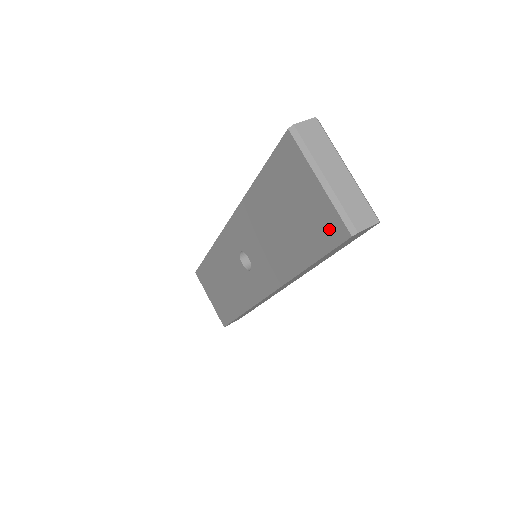
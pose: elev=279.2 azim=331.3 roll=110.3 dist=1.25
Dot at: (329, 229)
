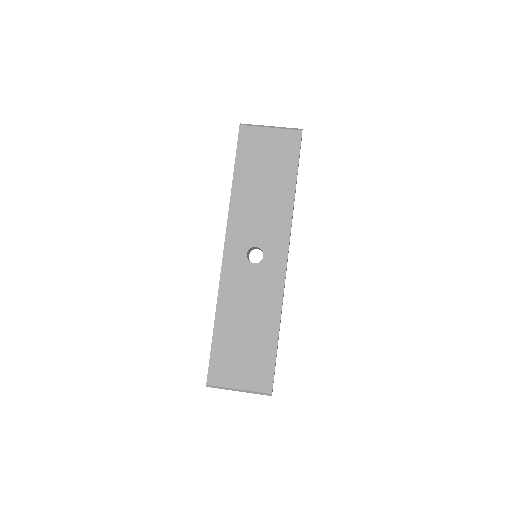
Dot at: (291, 142)
